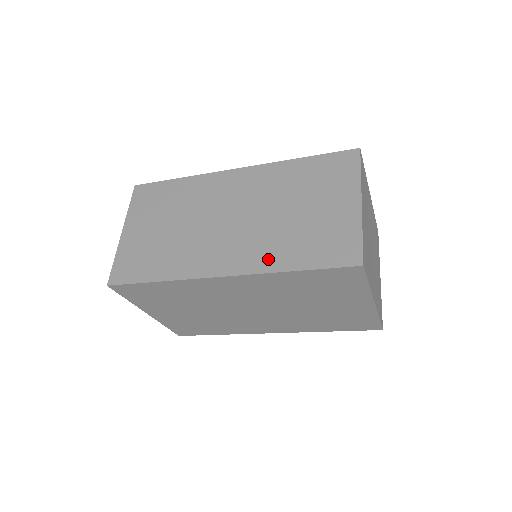
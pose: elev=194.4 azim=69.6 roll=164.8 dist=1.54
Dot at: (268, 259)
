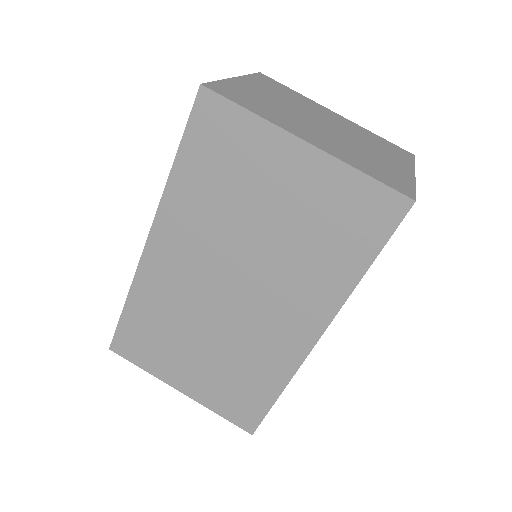
Dot at: occluded
